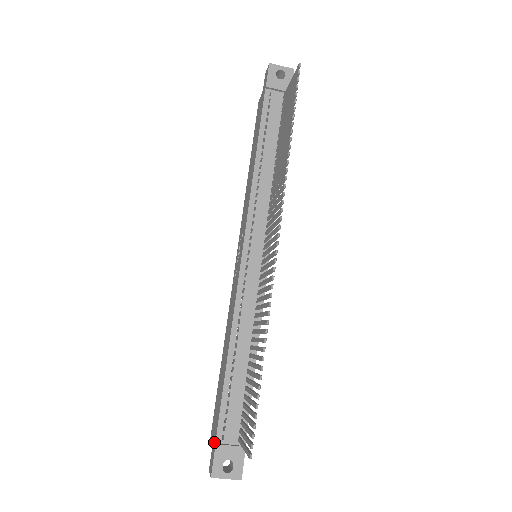
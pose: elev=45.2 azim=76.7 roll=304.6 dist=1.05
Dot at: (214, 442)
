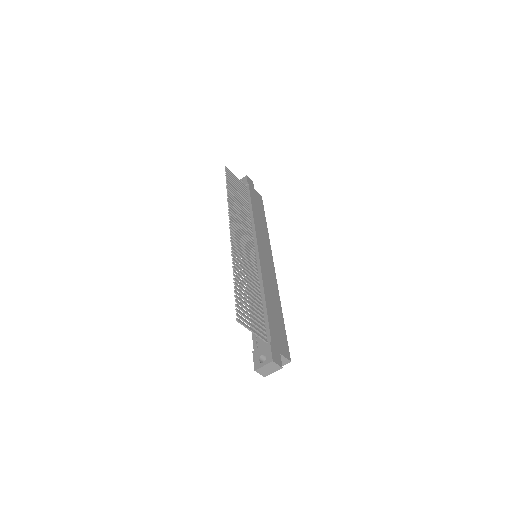
Dot at: occluded
